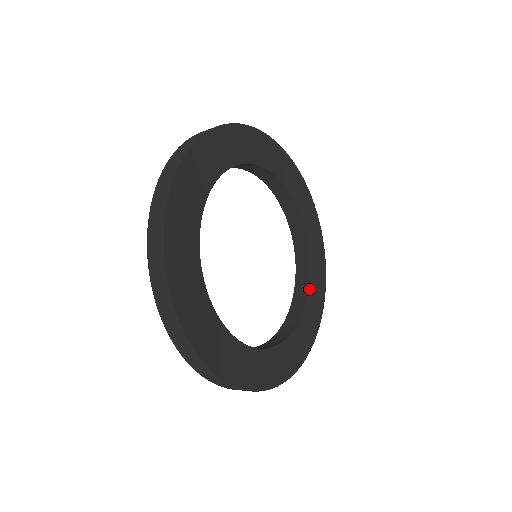
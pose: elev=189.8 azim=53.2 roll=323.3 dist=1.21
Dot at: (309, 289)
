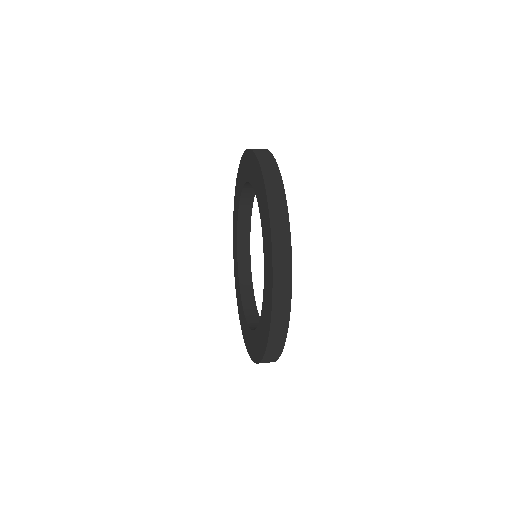
Dot at: occluded
